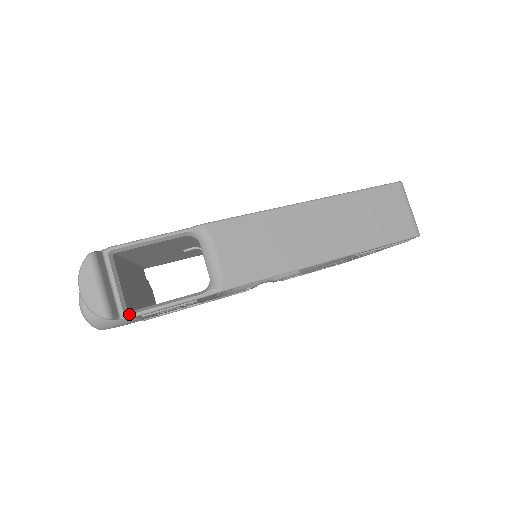
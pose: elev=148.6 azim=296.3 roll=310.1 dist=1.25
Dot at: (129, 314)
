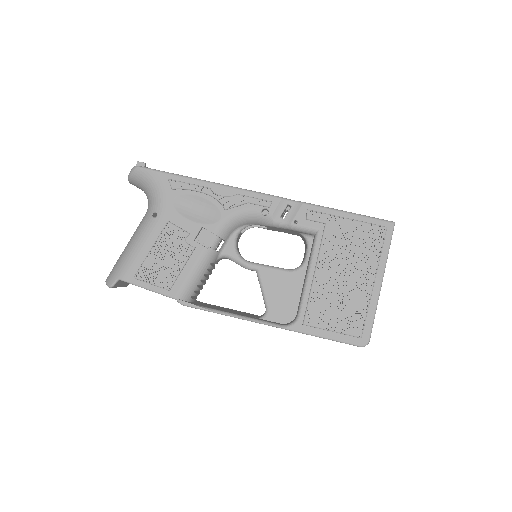
Dot at: occluded
